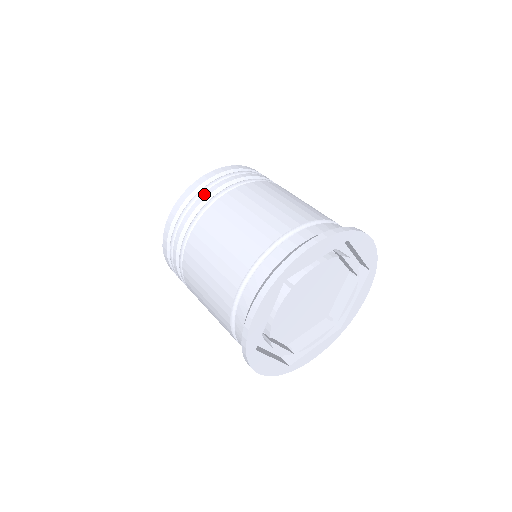
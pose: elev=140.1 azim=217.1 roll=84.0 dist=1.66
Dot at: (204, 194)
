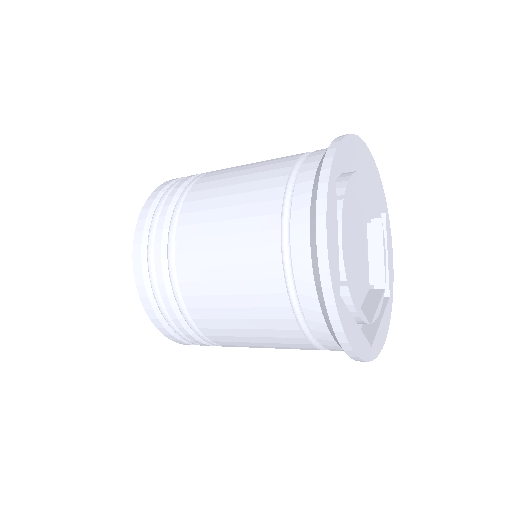
Dot at: (172, 192)
